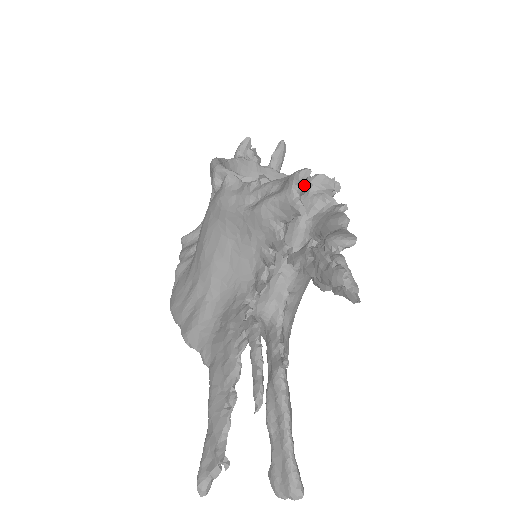
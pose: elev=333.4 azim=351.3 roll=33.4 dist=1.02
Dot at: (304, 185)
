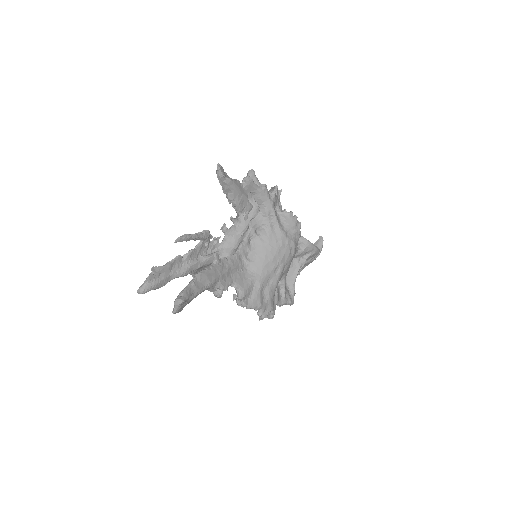
Dot at: (258, 185)
